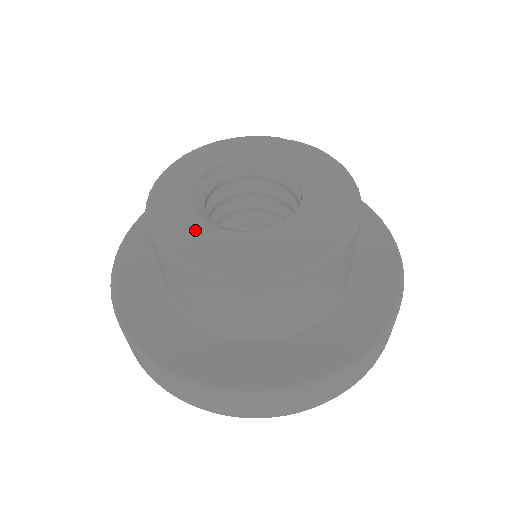
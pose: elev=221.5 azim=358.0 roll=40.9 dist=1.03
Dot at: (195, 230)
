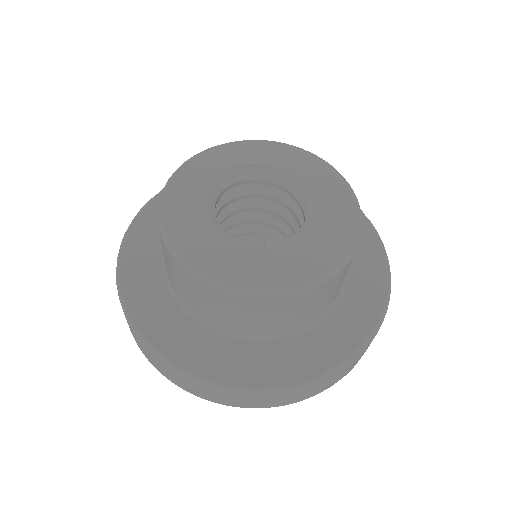
Dot at: (193, 207)
